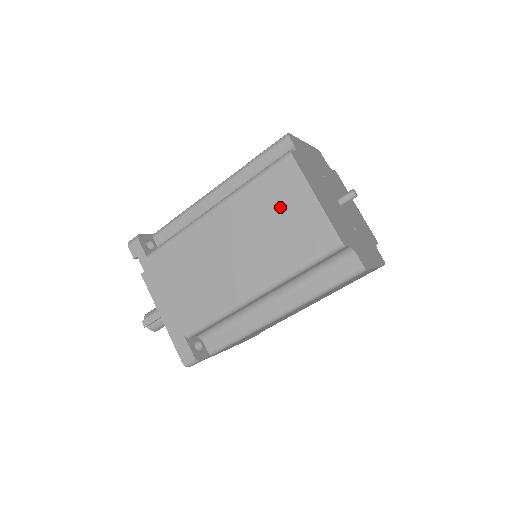
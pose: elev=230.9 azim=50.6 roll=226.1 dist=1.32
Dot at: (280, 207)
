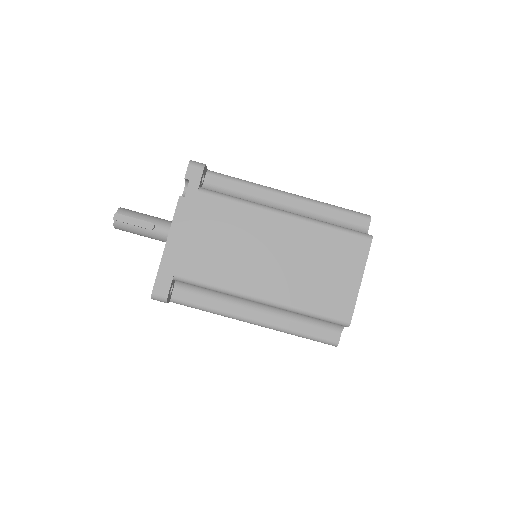
Dot at: (334, 263)
